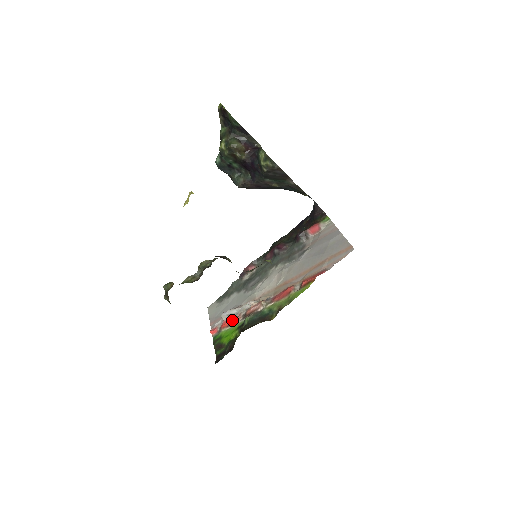
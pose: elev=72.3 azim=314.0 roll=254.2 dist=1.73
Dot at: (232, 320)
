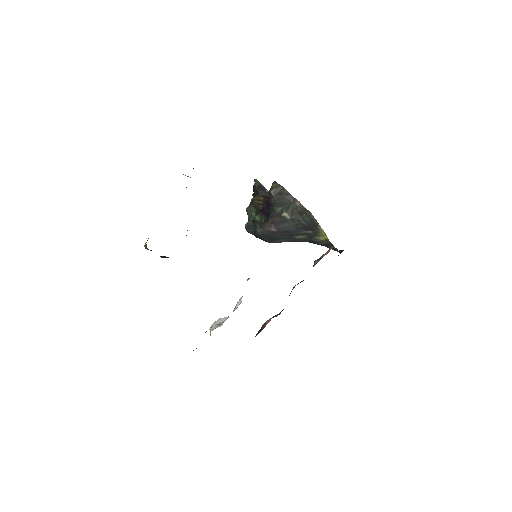
Dot at: occluded
